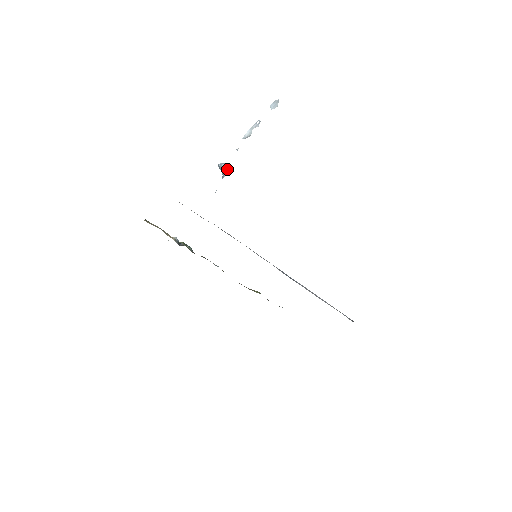
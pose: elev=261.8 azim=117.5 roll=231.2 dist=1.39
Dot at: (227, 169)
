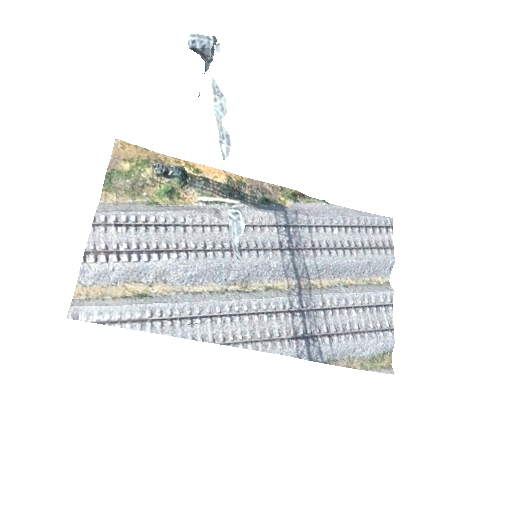
Dot at: (210, 57)
